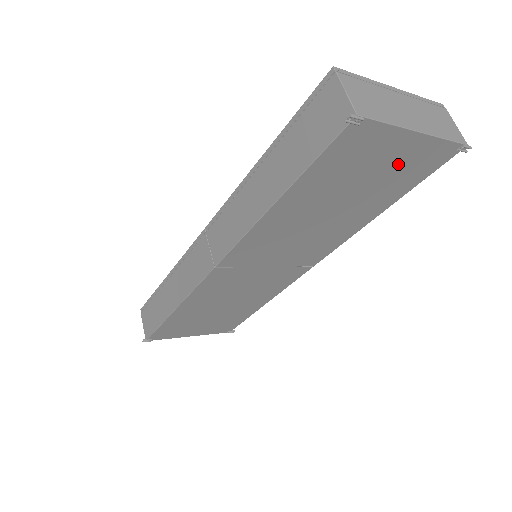
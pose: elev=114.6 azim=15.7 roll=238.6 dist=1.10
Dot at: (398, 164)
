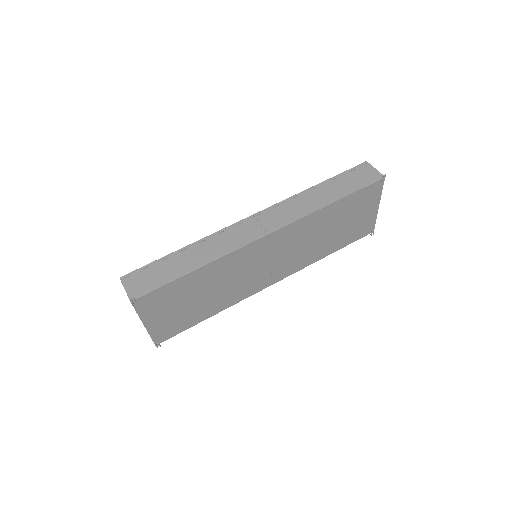
Dot at: (361, 221)
